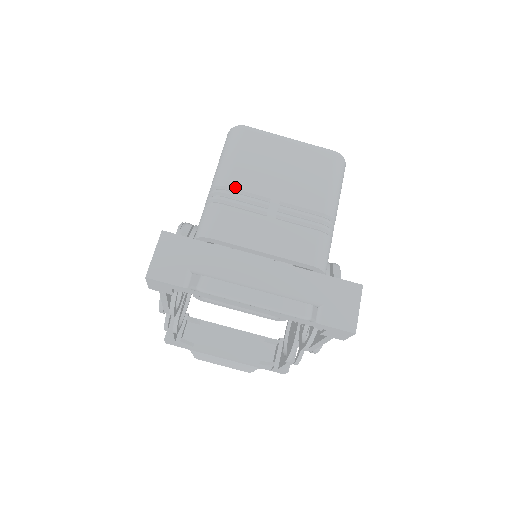
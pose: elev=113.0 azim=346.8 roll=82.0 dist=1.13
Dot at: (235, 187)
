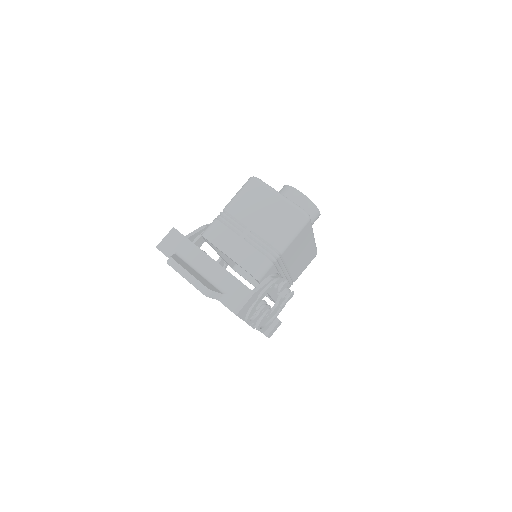
Dot at: (232, 214)
